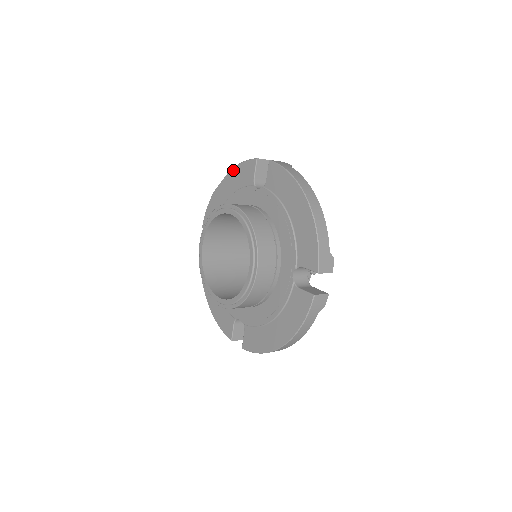
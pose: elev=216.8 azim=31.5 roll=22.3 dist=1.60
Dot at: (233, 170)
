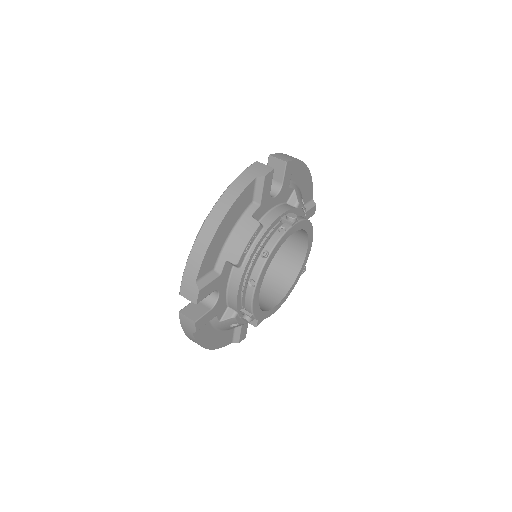
Dot at: occluded
